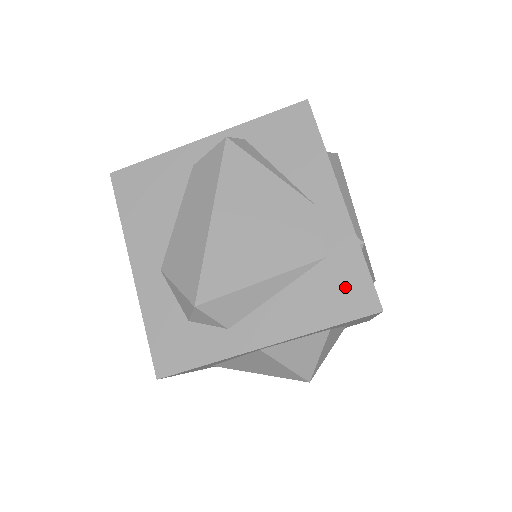
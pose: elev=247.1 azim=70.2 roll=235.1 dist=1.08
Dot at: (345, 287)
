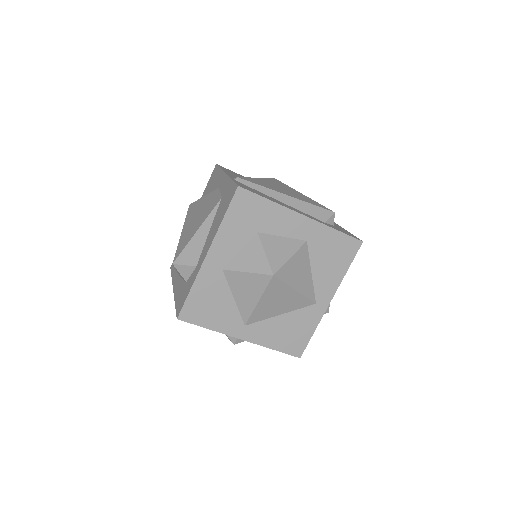
Dot at: (227, 197)
